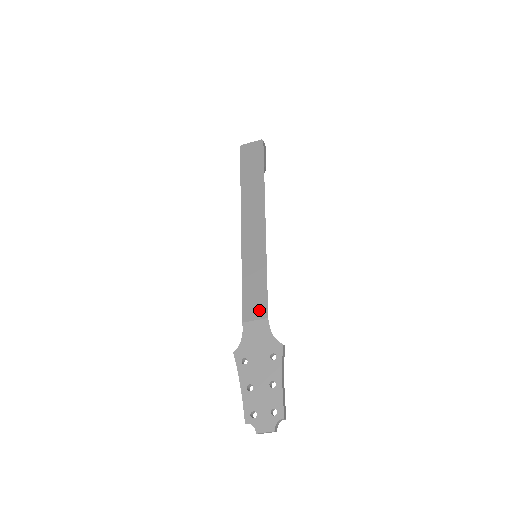
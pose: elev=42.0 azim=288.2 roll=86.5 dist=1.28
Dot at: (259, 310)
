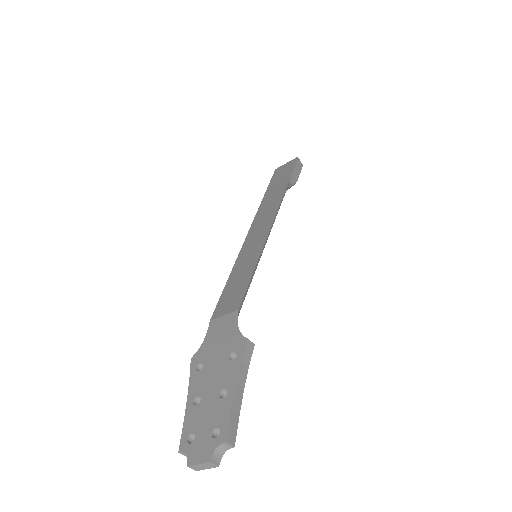
Dot at: (232, 303)
